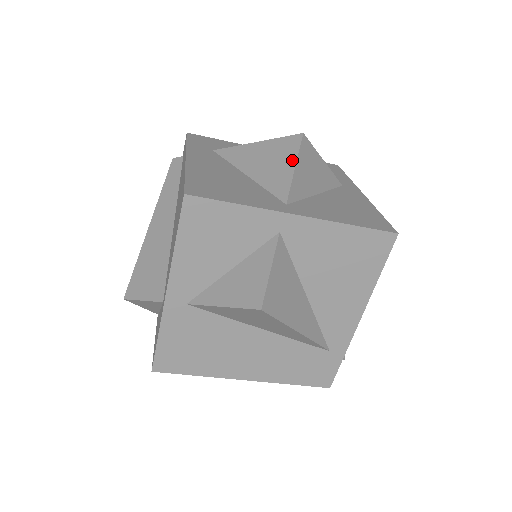
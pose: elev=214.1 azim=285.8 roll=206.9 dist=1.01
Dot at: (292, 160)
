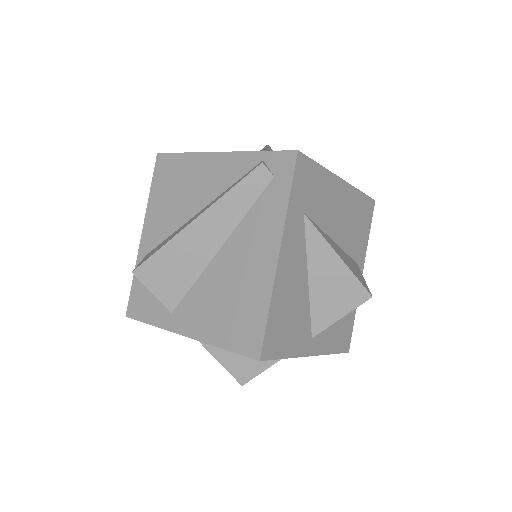
Dot at: (346, 310)
